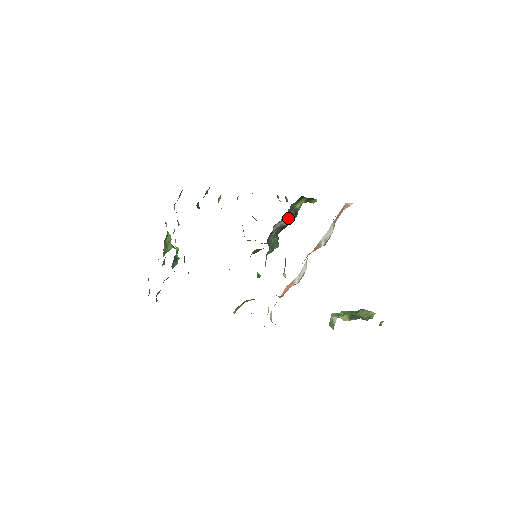
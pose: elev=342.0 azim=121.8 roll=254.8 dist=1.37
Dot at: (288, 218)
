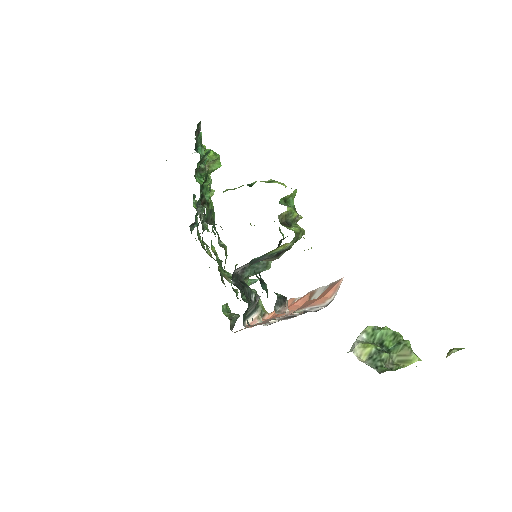
Dot at: (264, 259)
